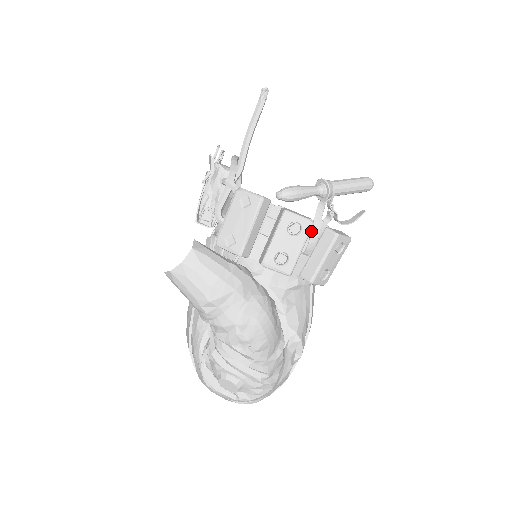
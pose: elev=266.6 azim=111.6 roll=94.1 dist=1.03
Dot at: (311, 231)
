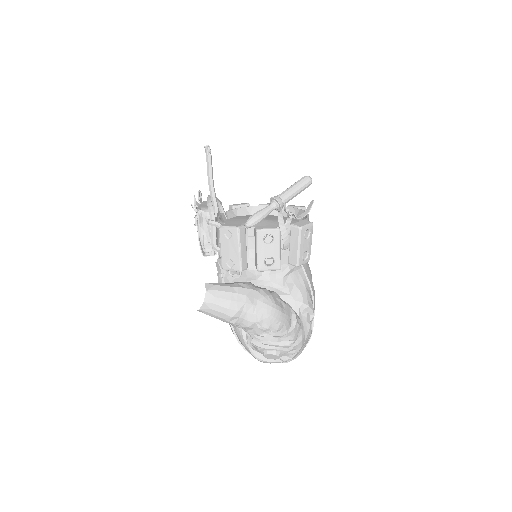
Dot at: (281, 234)
